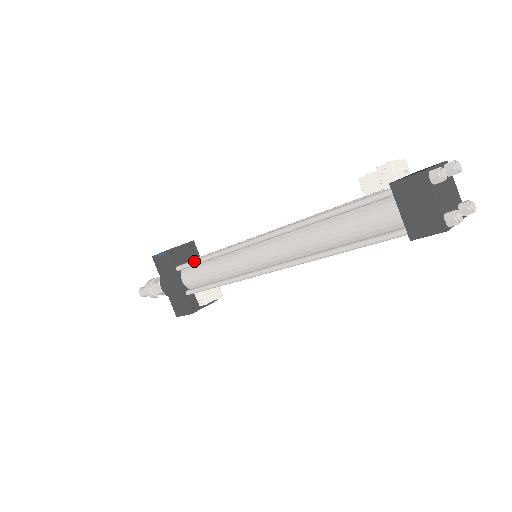
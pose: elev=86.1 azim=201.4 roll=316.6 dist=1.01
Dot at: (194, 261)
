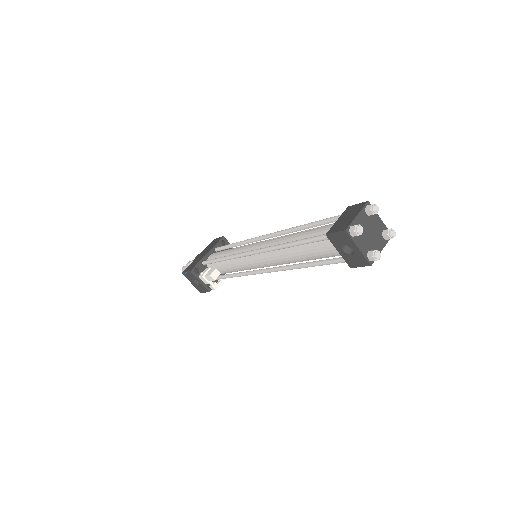
Dot at: (228, 244)
